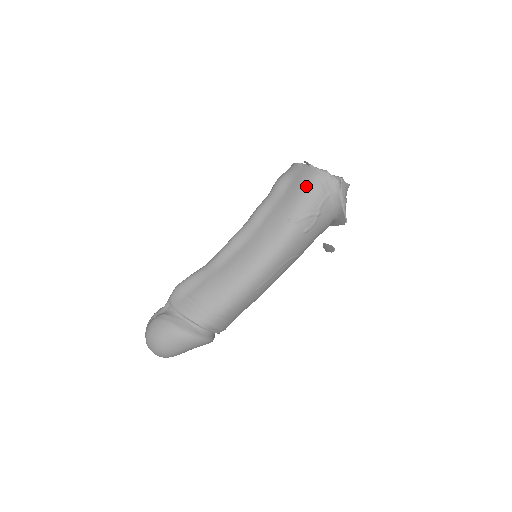
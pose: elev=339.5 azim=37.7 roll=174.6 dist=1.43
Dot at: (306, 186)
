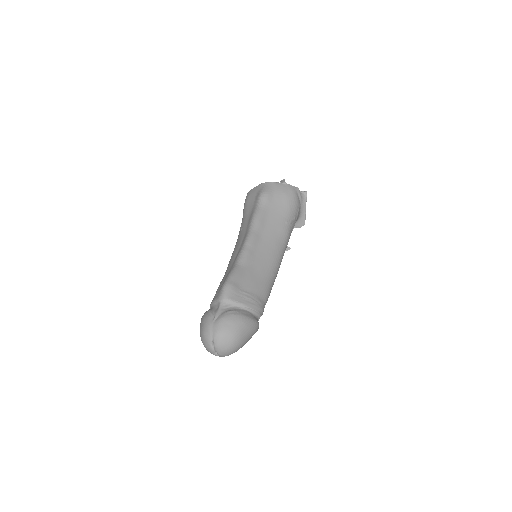
Dot at: (290, 197)
